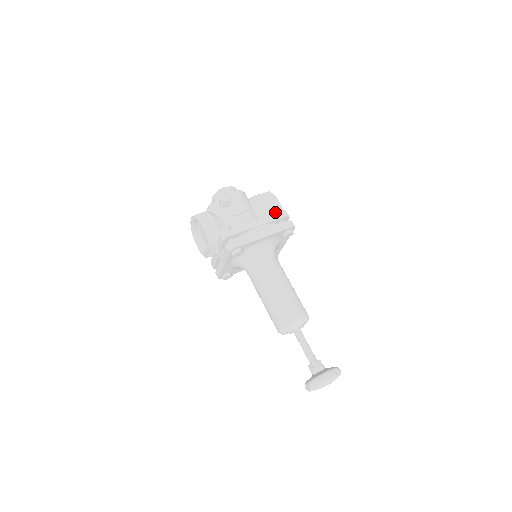
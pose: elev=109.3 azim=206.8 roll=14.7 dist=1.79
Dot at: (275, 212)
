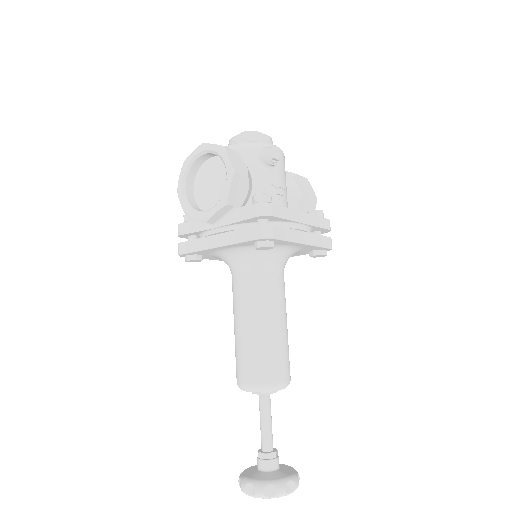
Dot at: (319, 215)
